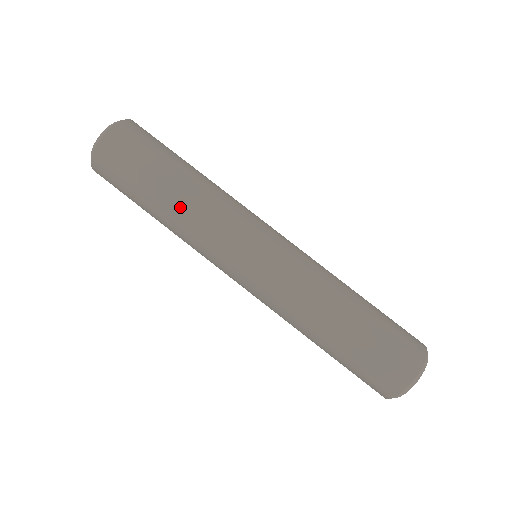
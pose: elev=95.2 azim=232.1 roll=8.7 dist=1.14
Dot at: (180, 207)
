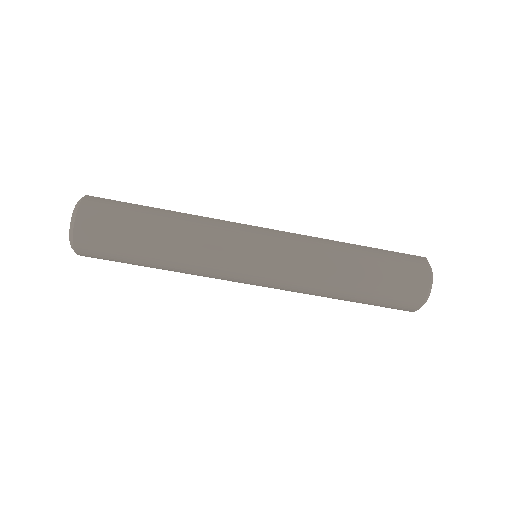
Dot at: occluded
